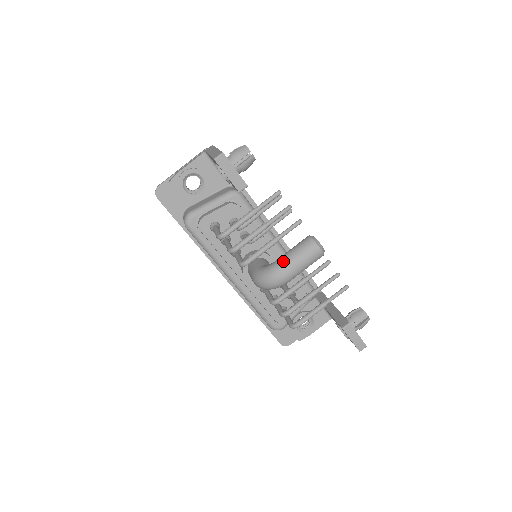
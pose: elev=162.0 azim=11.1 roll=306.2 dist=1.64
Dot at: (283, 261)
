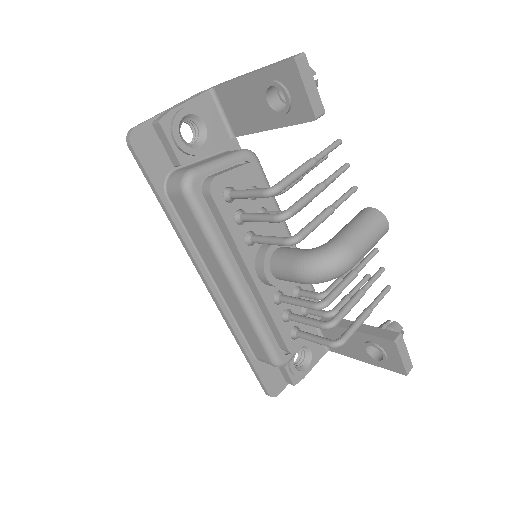
Dot at: (349, 236)
